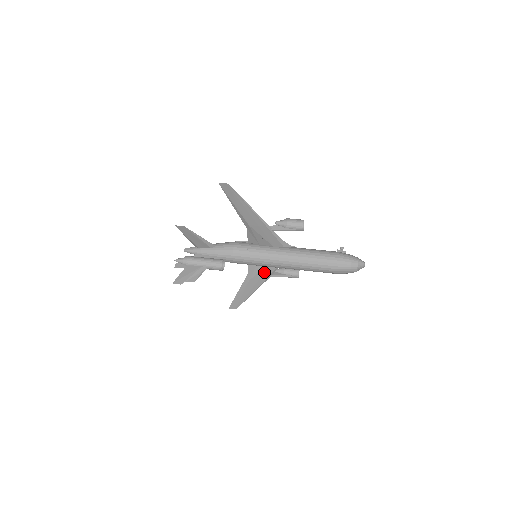
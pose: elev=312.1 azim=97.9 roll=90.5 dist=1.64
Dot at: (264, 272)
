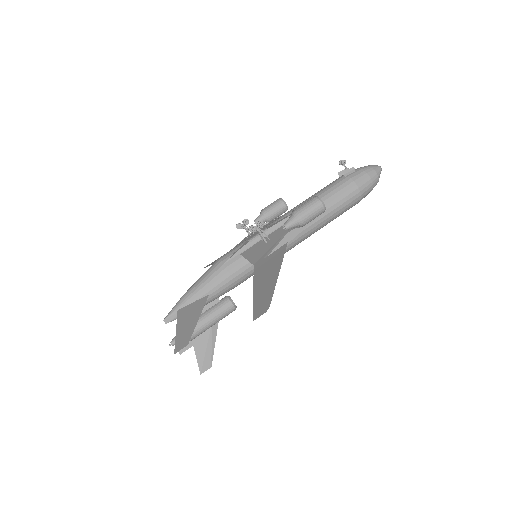
Dot at: occluded
